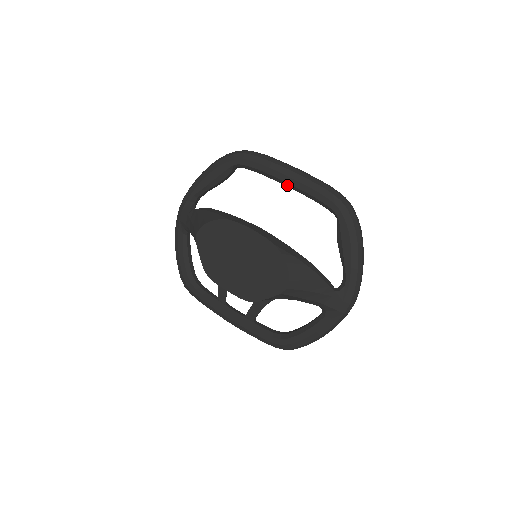
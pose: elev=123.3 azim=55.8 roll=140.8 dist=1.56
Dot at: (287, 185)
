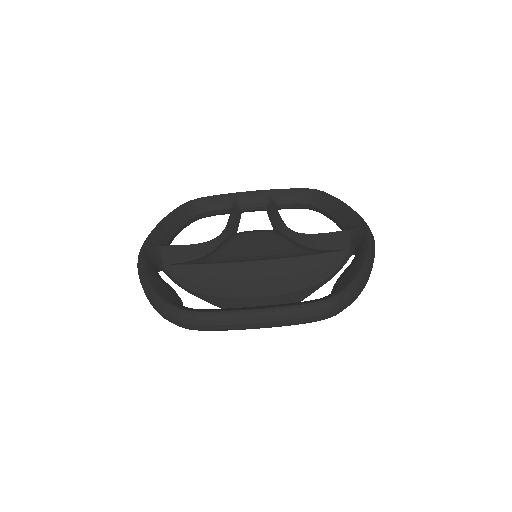
Dot at: occluded
